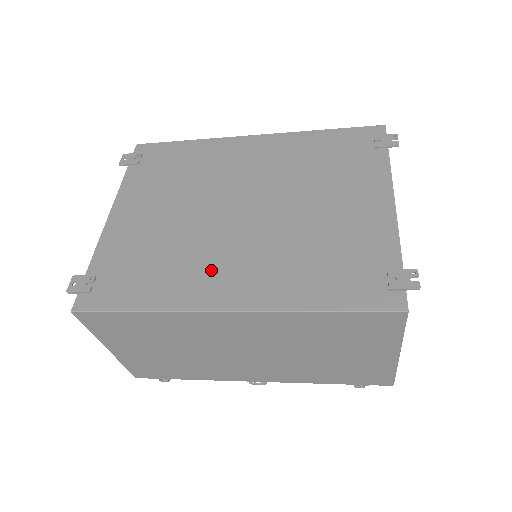
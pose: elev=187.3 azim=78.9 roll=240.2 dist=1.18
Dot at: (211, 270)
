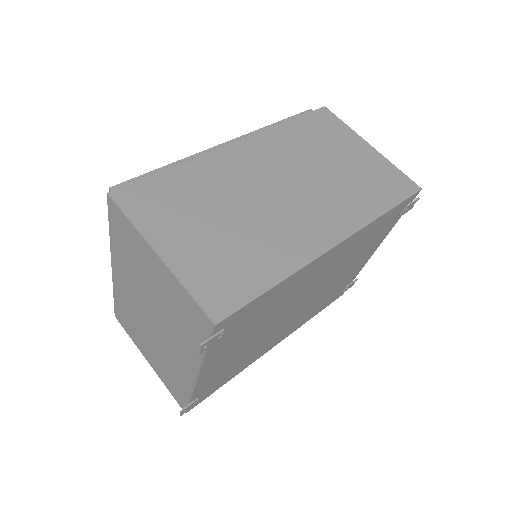
Dot at: (271, 342)
